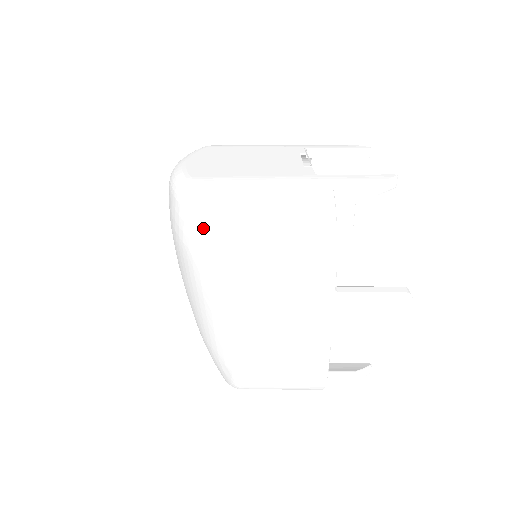
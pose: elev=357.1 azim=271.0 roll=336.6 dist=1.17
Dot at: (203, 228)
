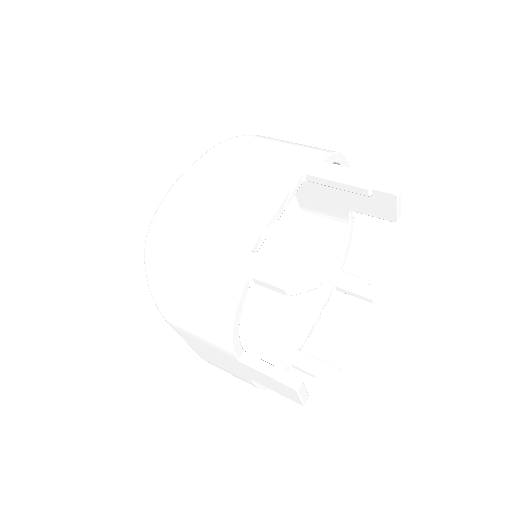
Dot at: (148, 284)
